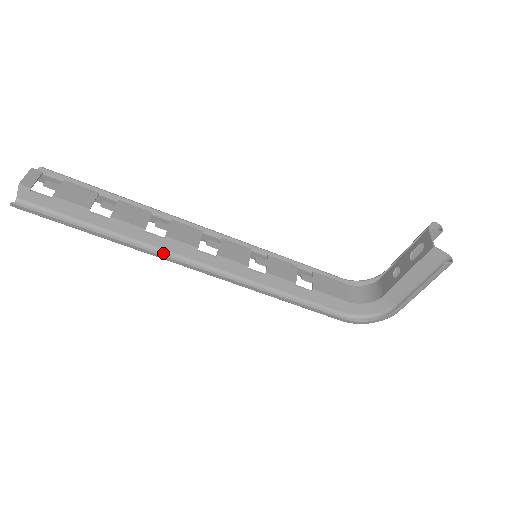
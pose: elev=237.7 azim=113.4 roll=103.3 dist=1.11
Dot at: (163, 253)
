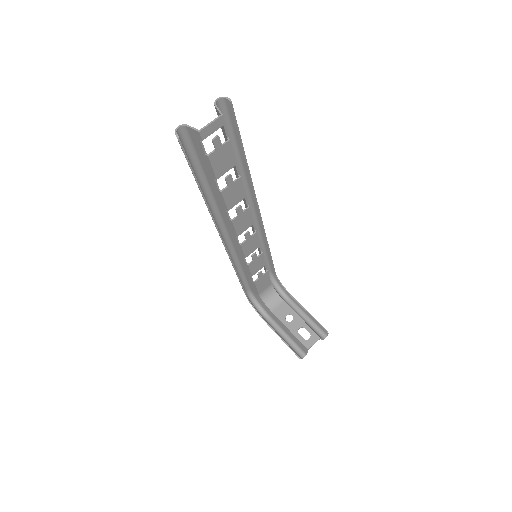
Dot at: (219, 217)
